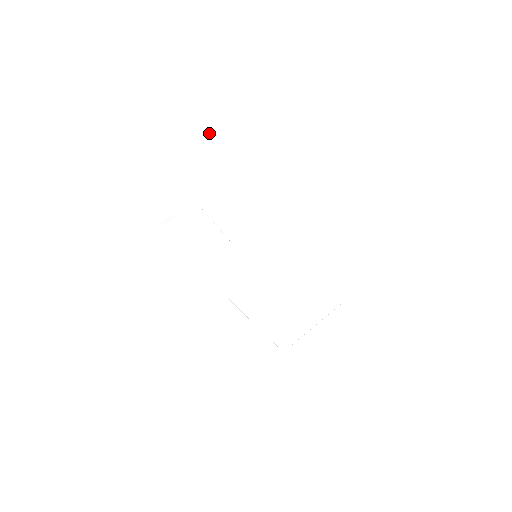
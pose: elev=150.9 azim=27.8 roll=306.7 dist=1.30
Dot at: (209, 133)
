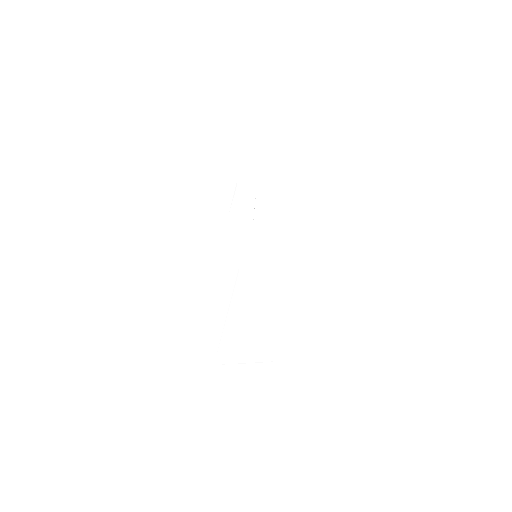
Dot at: (286, 162)
